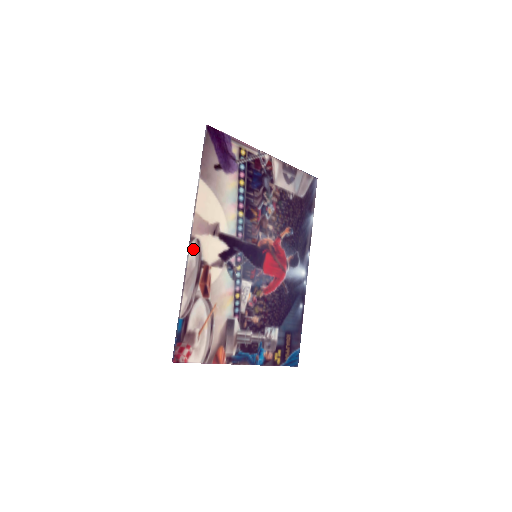
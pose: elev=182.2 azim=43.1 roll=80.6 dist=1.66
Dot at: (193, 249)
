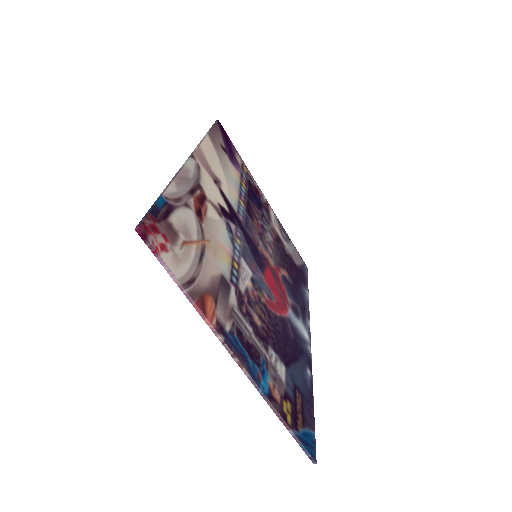
Dot at: (192, 164)
